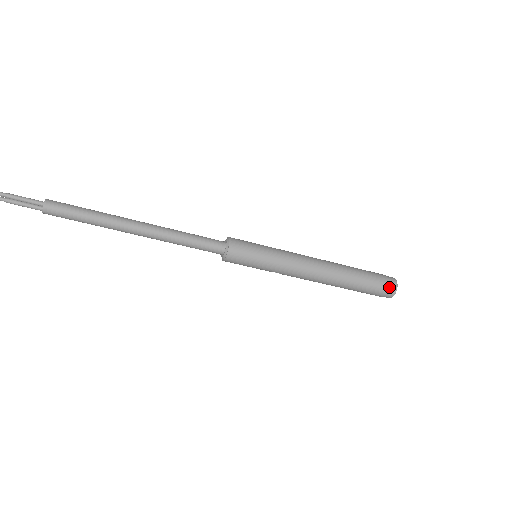
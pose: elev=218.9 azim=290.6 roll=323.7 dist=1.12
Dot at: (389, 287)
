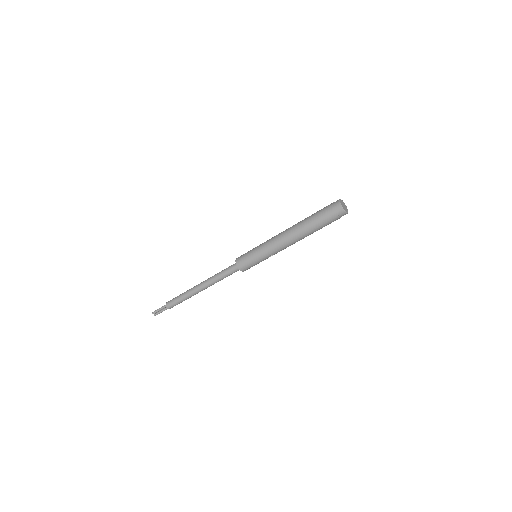
Dot at: (335, 209)
